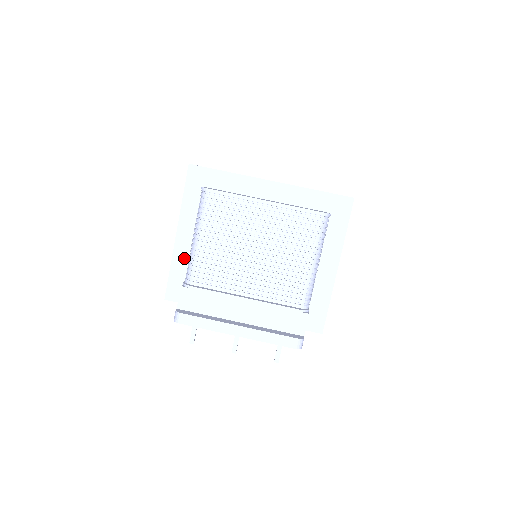
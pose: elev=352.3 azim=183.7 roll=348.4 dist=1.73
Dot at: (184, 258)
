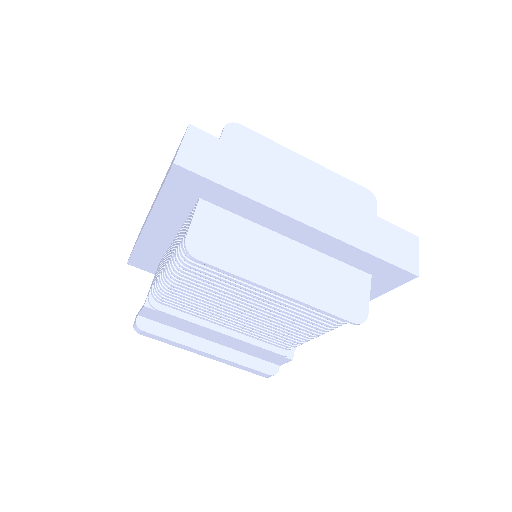
Dot at: (155, 245)
